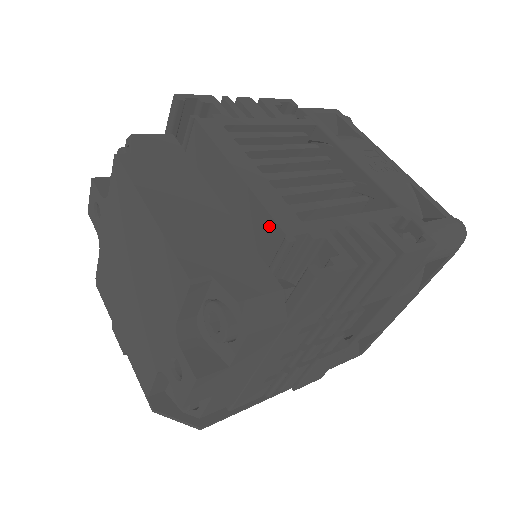
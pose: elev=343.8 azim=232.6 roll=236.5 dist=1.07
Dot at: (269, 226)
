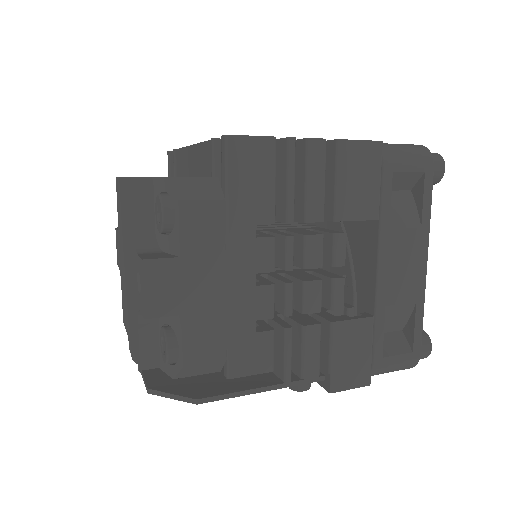
Dot at: (207, 150)
